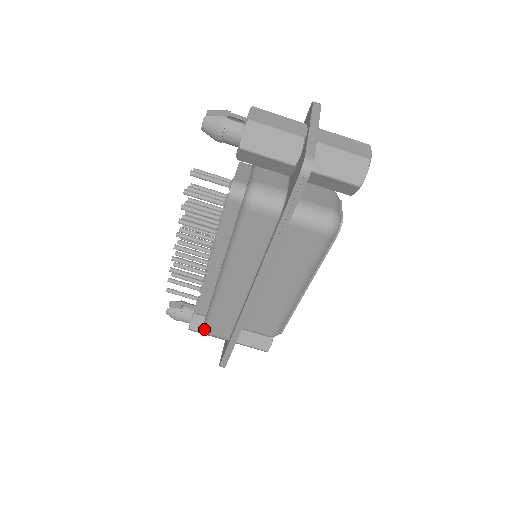
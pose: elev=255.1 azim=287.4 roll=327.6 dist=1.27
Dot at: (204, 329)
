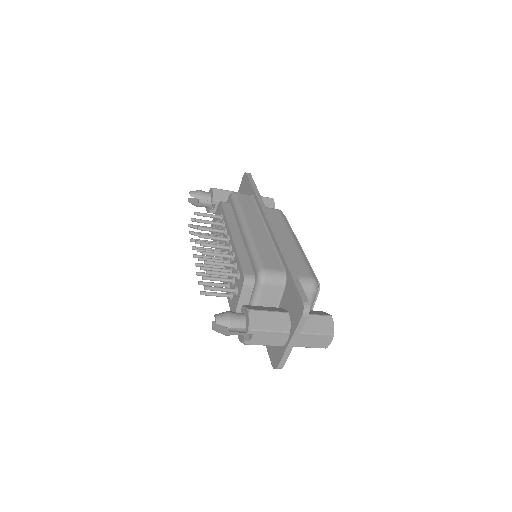
Dot at: occluded
